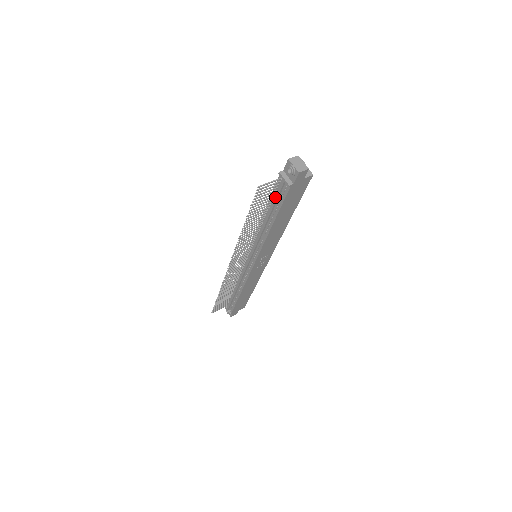
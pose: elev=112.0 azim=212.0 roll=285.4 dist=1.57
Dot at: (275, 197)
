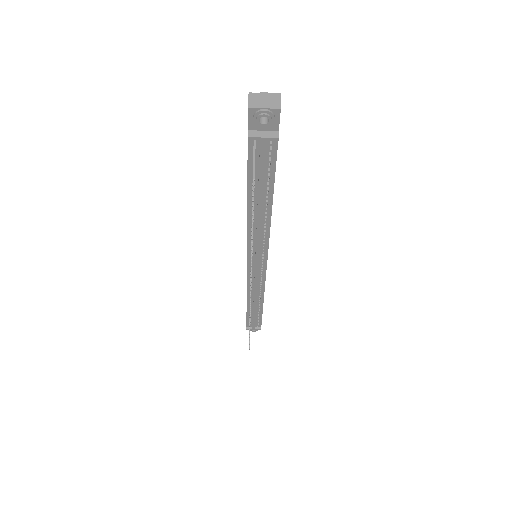
Dot at: (260, 172)
